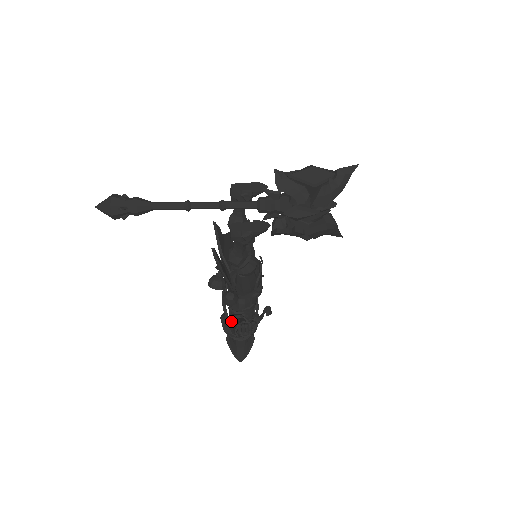
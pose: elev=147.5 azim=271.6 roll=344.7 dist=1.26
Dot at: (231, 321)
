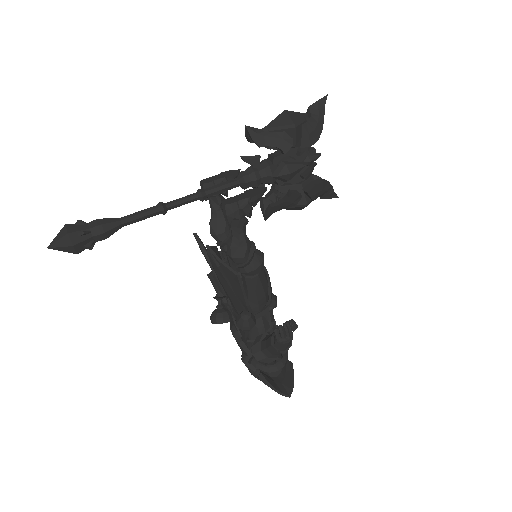
Dot at: (260, 342)
